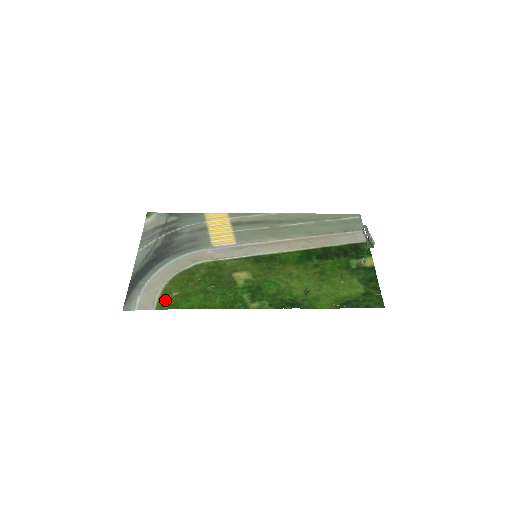
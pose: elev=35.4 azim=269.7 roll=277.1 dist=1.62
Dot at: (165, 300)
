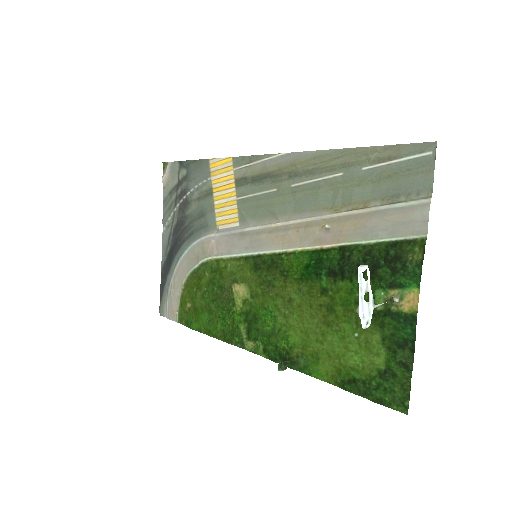
Dot at: (182, 312)
